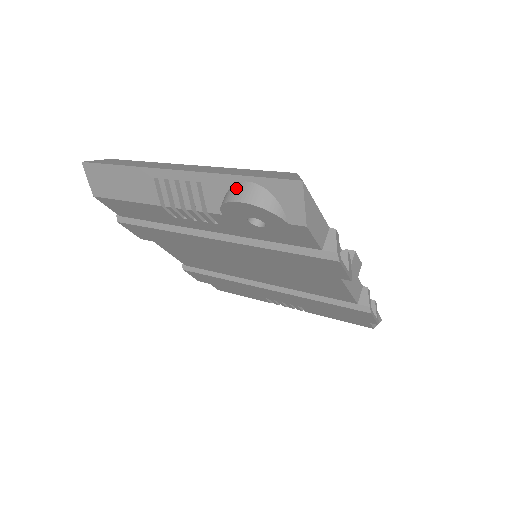
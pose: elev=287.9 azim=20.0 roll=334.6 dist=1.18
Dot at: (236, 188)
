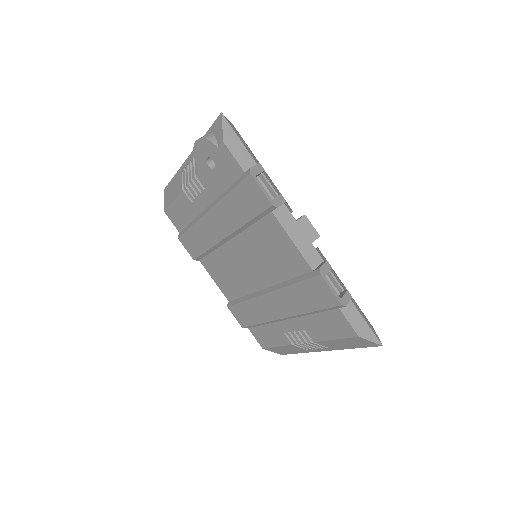
Dot at: occluded
